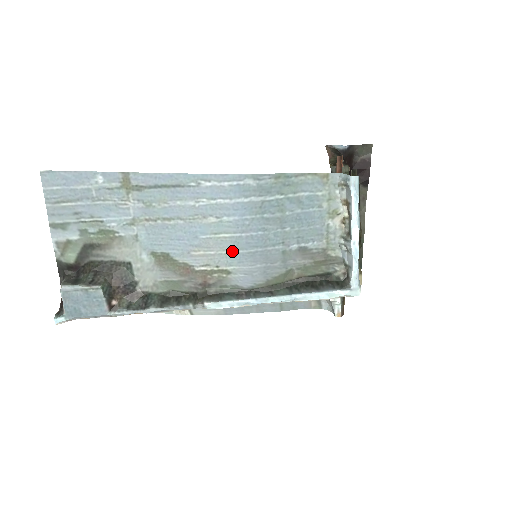
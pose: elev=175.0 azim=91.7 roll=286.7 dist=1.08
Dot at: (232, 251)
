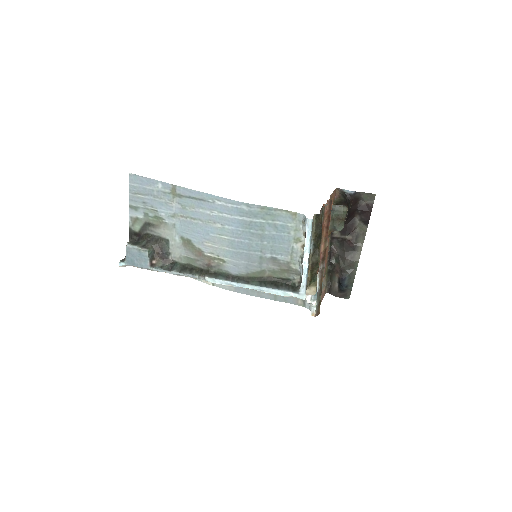
Dot at: (228, 248)
